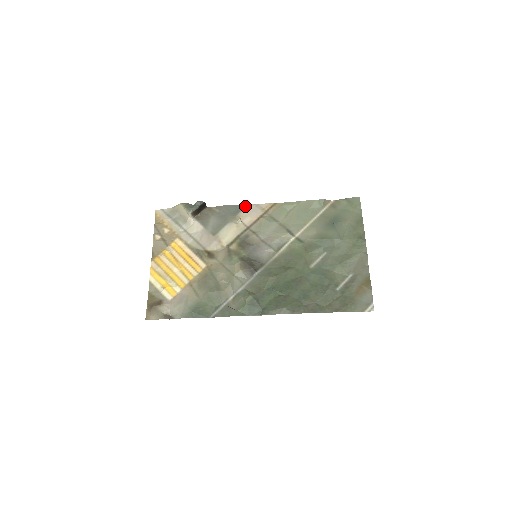
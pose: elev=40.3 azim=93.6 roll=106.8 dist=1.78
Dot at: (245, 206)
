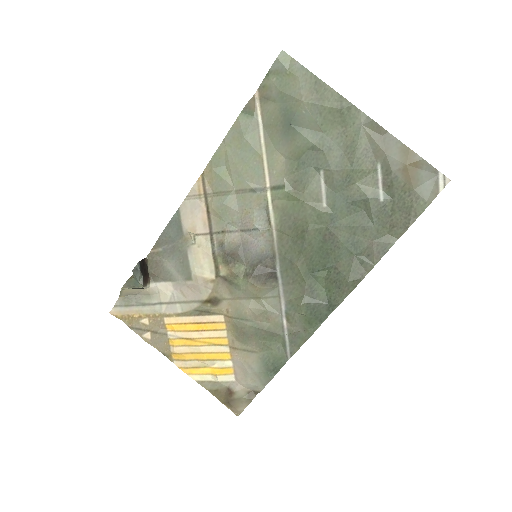
Dot at: (178, 214)
